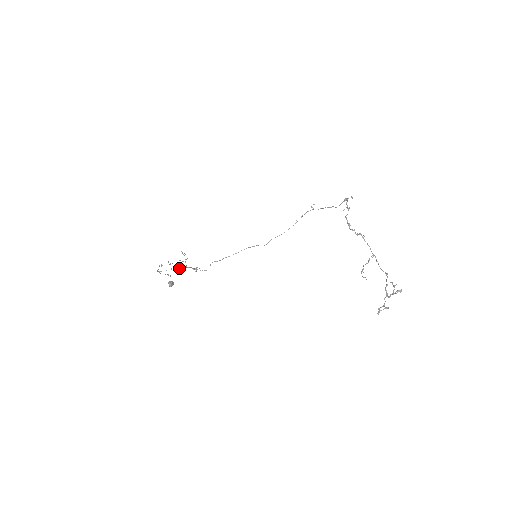
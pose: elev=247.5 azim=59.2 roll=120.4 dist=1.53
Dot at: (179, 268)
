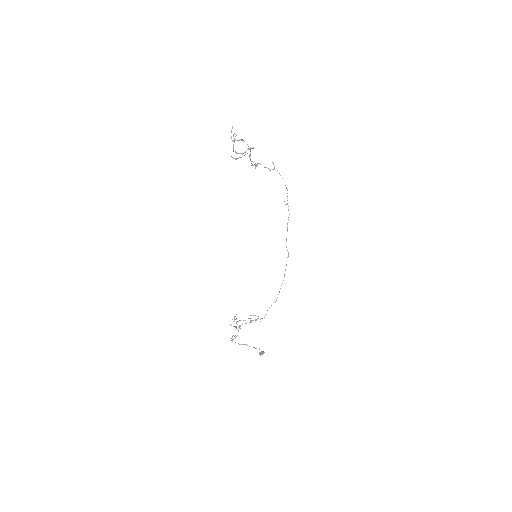
Dot at: occluded
